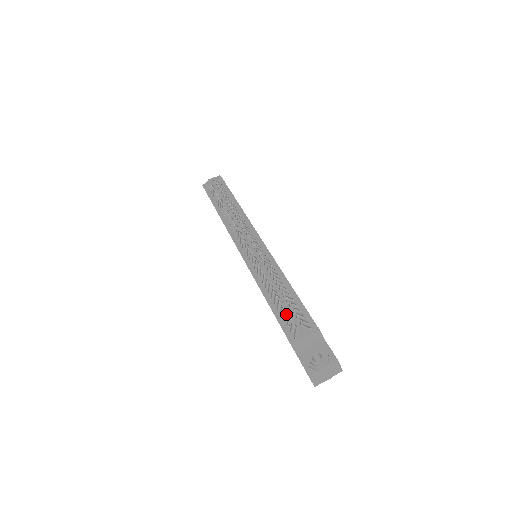
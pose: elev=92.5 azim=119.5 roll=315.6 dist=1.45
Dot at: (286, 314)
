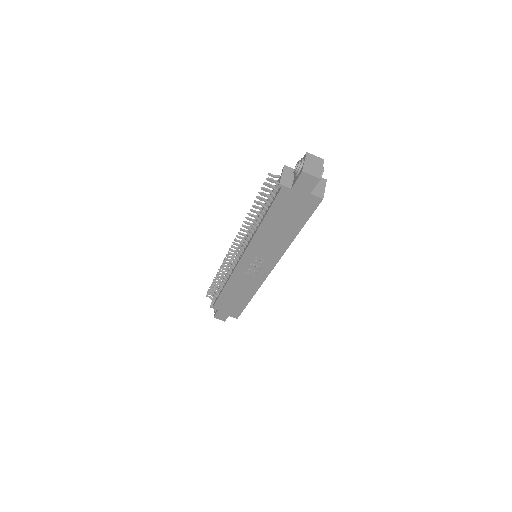
Dot at: (262, 188)
